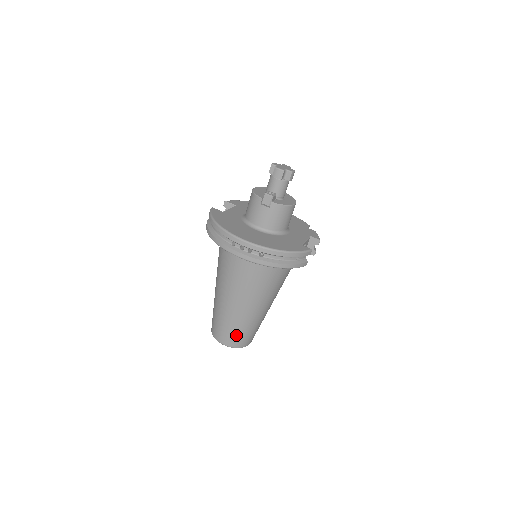
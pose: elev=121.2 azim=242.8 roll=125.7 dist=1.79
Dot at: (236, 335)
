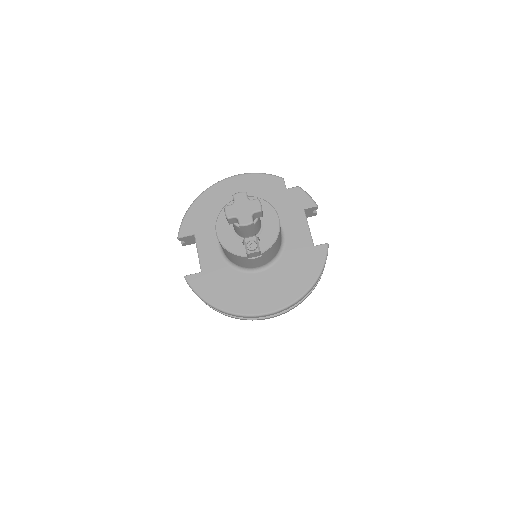
Dot at: occluded
